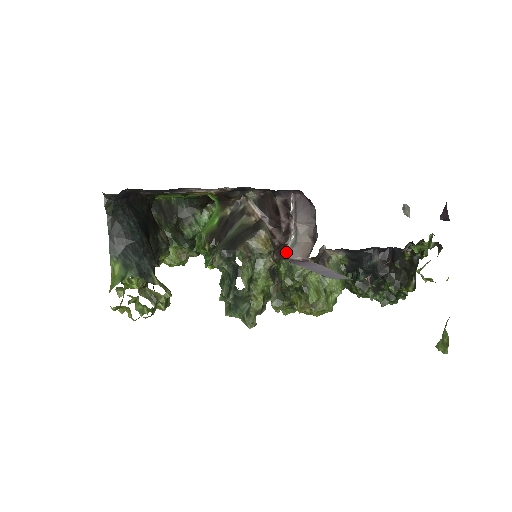
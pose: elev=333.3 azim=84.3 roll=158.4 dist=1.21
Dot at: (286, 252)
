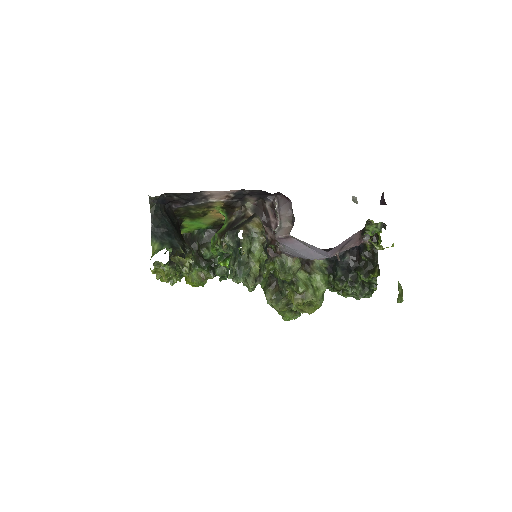
Dot at: (277, 249)
